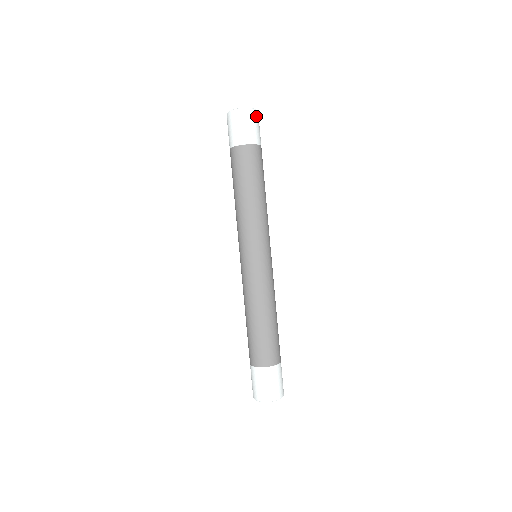
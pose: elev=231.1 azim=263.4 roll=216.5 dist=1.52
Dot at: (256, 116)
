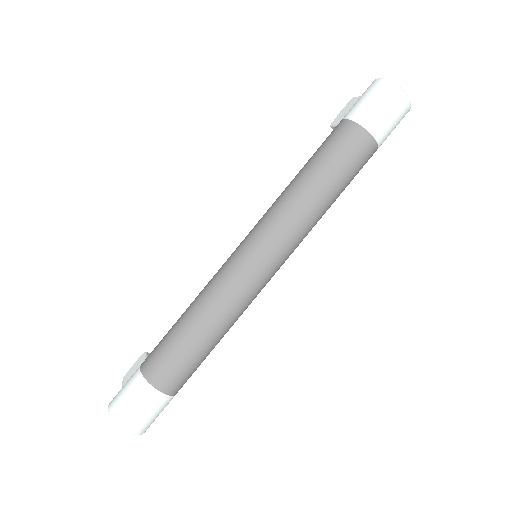
Dot at: (404, 116)
